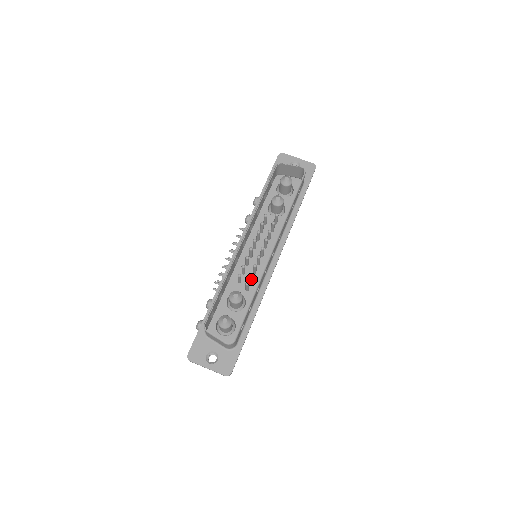
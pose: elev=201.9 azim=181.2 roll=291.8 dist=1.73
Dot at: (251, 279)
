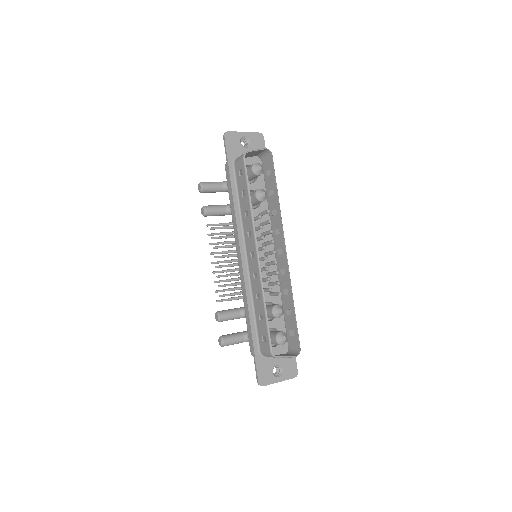
Dot at: occluded
